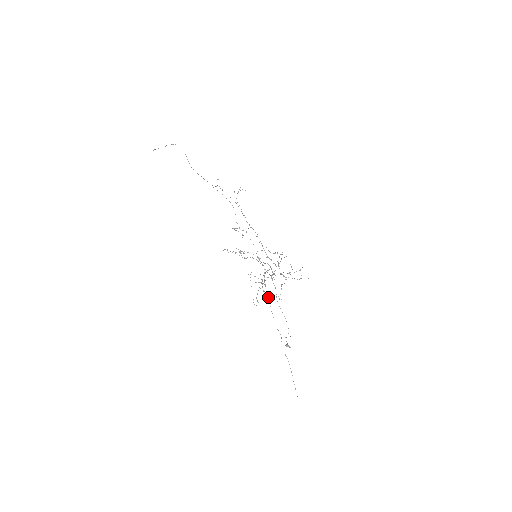
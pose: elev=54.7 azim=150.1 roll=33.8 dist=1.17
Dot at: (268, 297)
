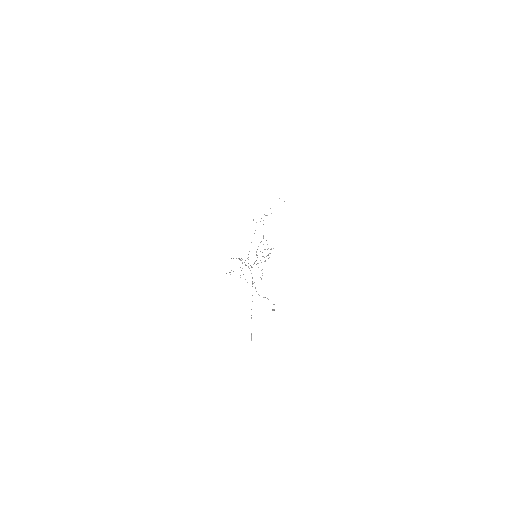
Dot at: occluded
